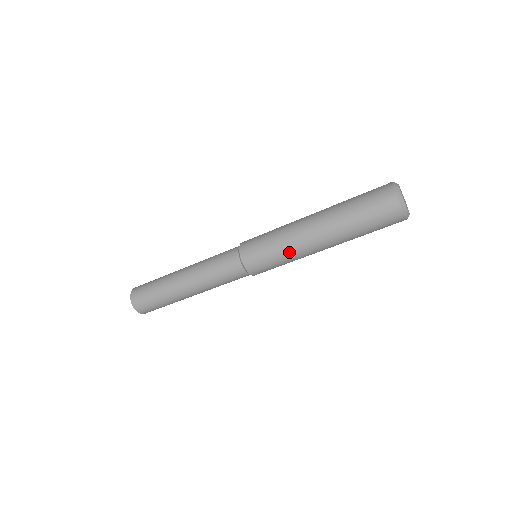
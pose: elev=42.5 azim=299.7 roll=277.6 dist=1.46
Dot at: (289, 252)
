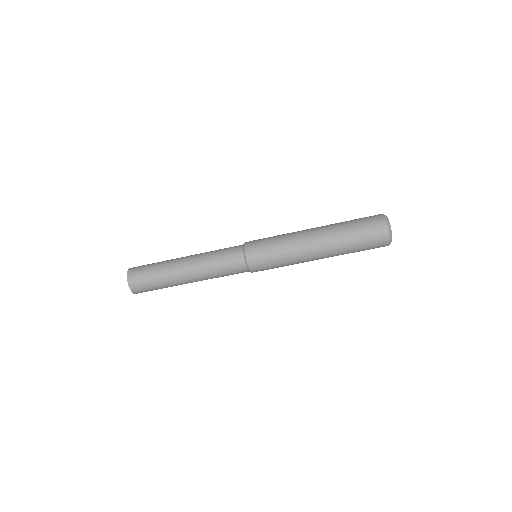
Dot at: (291, 260)
